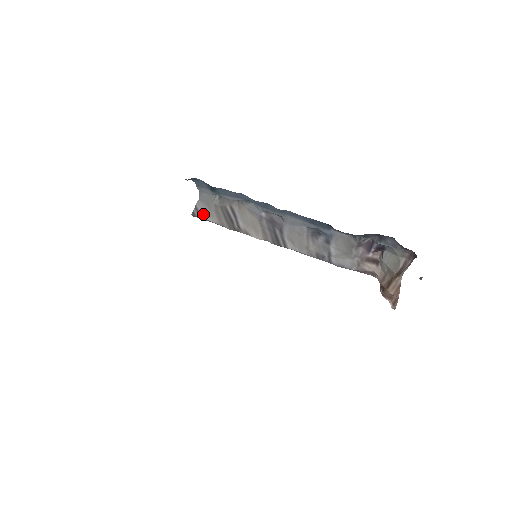
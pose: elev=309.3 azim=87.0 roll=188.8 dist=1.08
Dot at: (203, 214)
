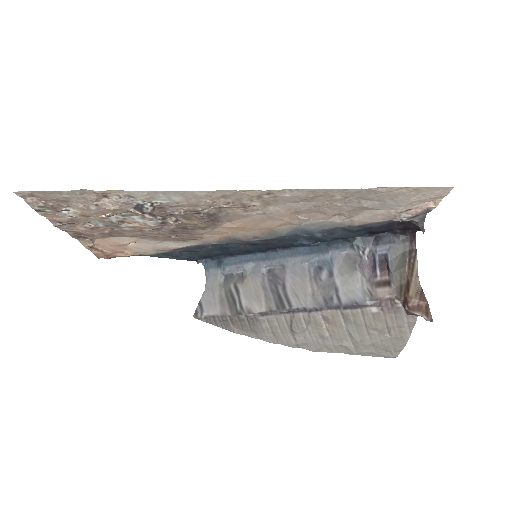
Dot at: (206, 308)
